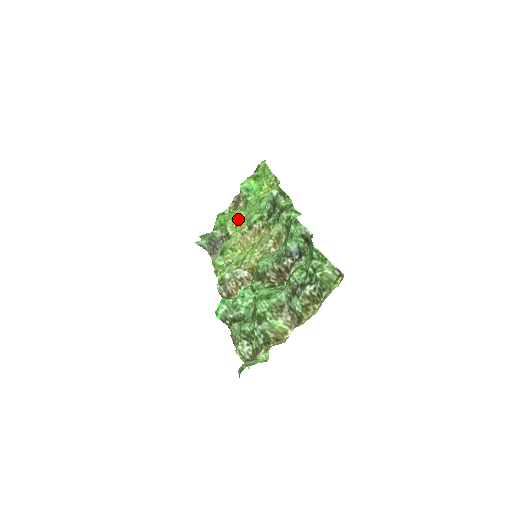
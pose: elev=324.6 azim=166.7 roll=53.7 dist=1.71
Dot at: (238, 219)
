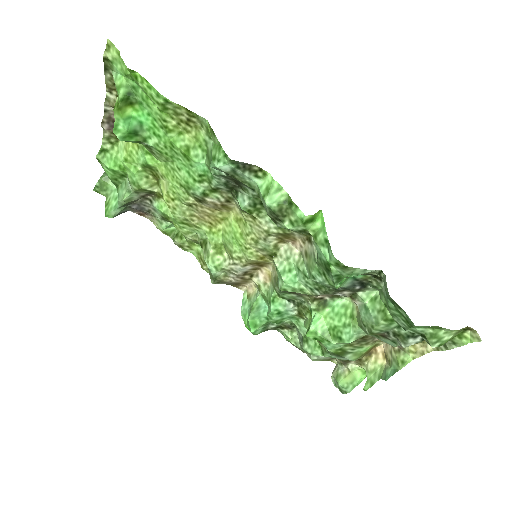
Dot at: (150, 169)
